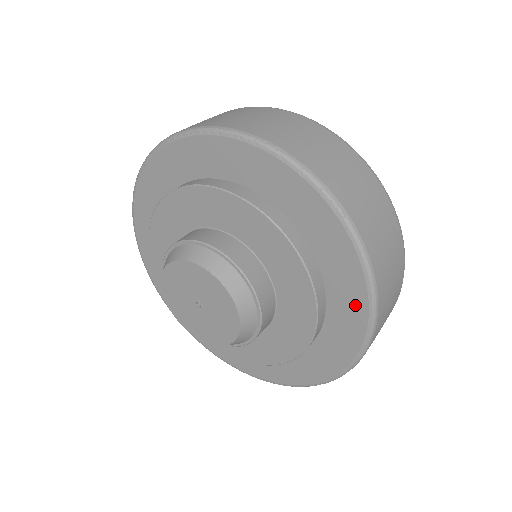
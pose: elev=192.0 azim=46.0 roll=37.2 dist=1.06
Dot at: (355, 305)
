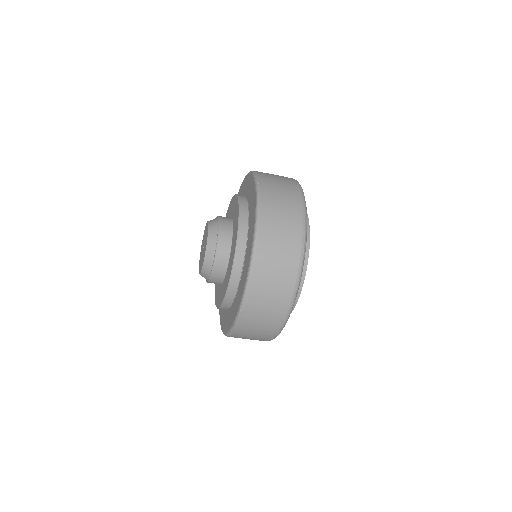
Dot at: (252, 230)
